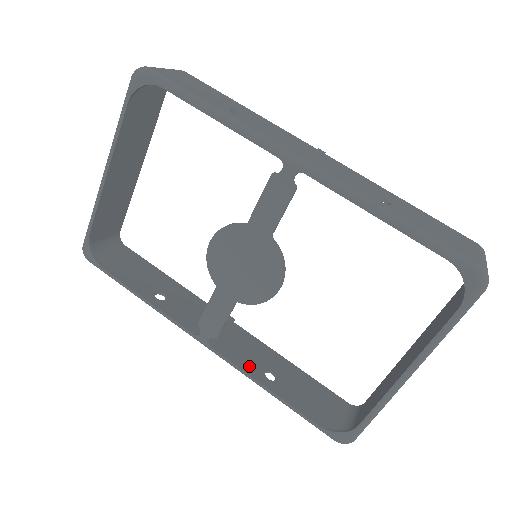
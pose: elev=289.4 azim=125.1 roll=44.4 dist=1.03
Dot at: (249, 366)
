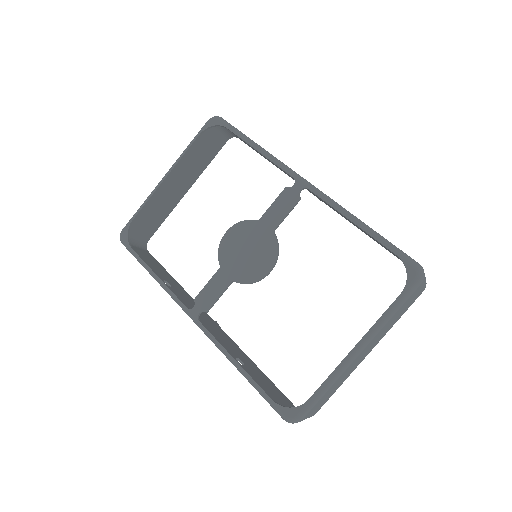
Dot at: occluded
